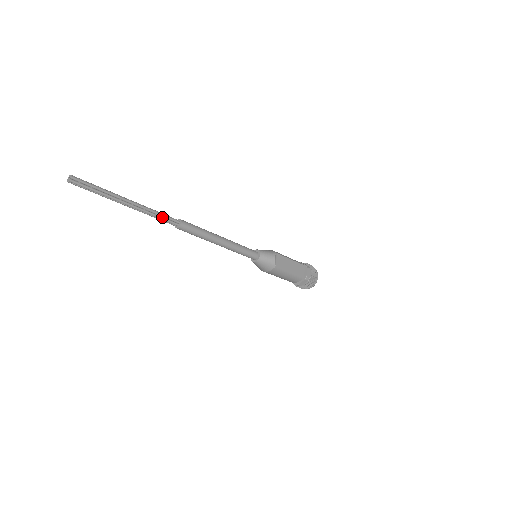
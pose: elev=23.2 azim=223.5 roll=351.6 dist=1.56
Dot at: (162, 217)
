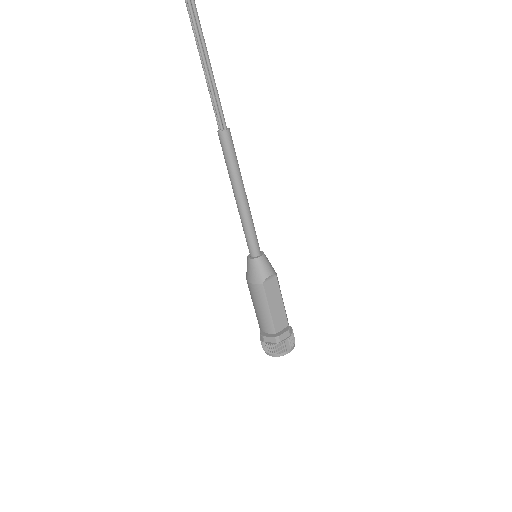
Dot at: (217, 104)
